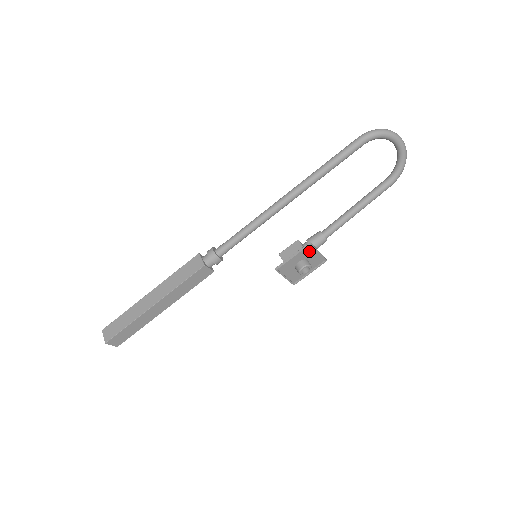
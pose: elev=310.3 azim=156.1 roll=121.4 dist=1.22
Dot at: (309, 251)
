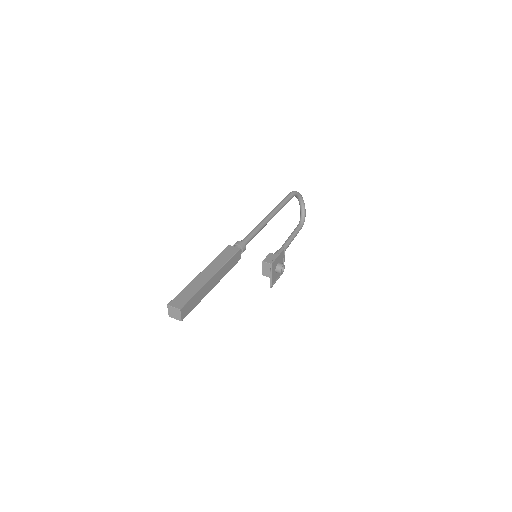
Dot at: (282, 256)
